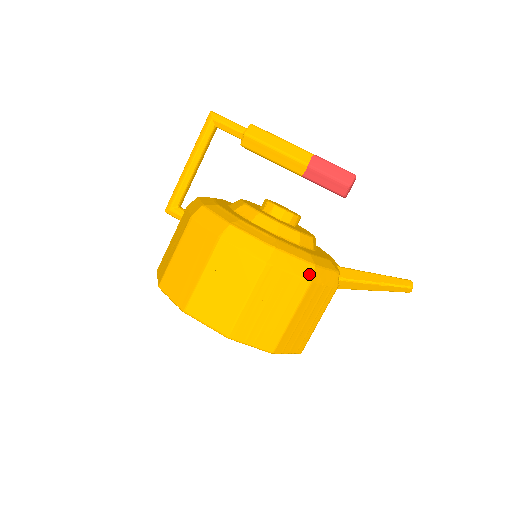
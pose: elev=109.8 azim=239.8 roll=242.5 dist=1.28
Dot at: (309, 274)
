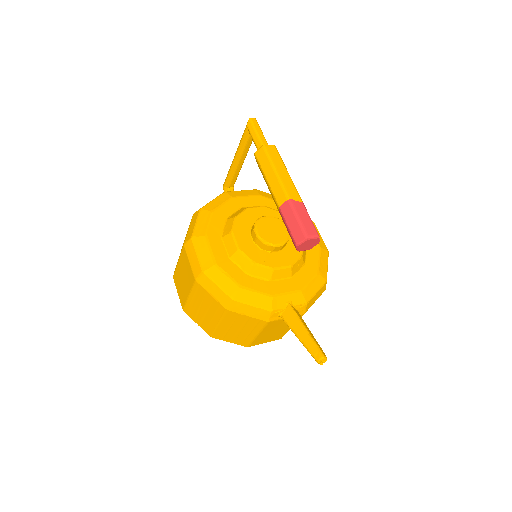
Dot at: (227, 303)
